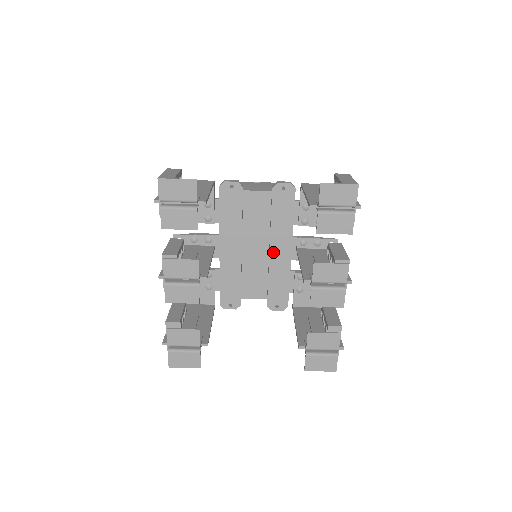
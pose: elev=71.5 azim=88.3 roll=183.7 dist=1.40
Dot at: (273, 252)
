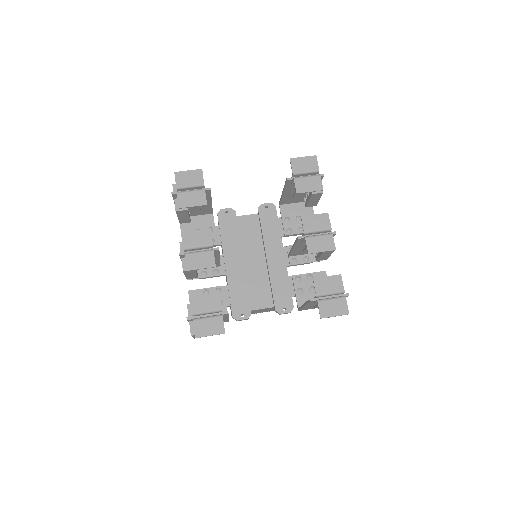
Dot at: (270, 259)
